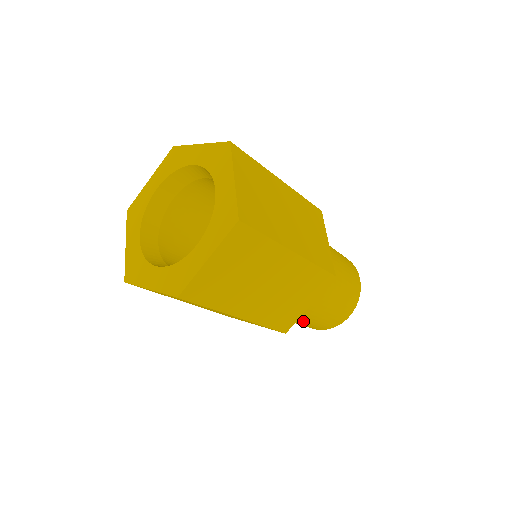
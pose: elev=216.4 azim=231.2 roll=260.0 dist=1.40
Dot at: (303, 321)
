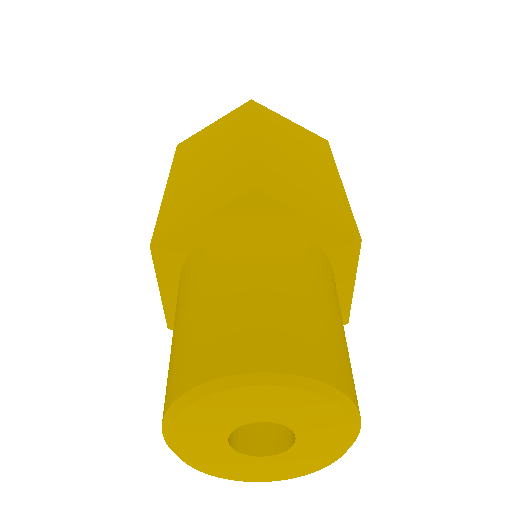
Dot at: (244, 285)
